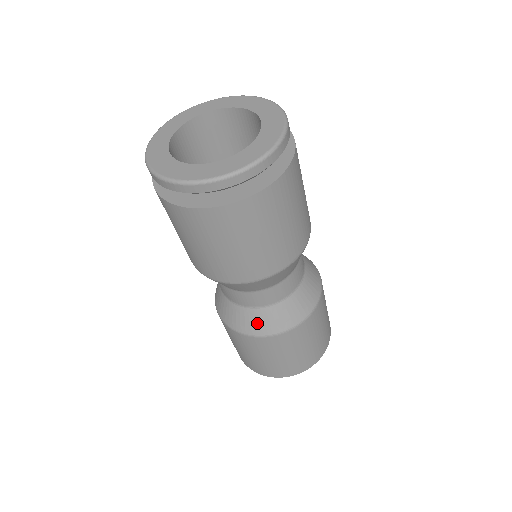
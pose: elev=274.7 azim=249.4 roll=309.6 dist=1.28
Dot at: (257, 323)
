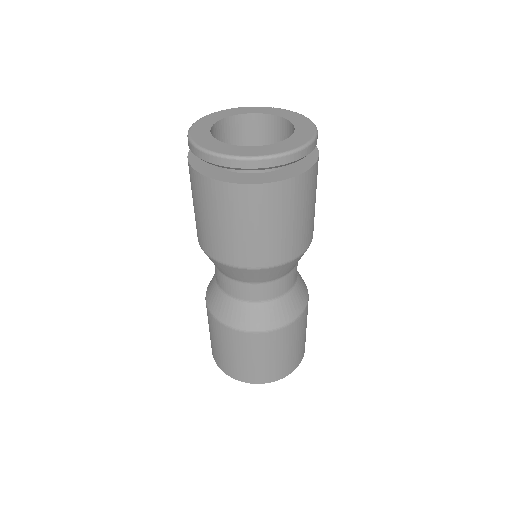
Dot at: (263, 318)
